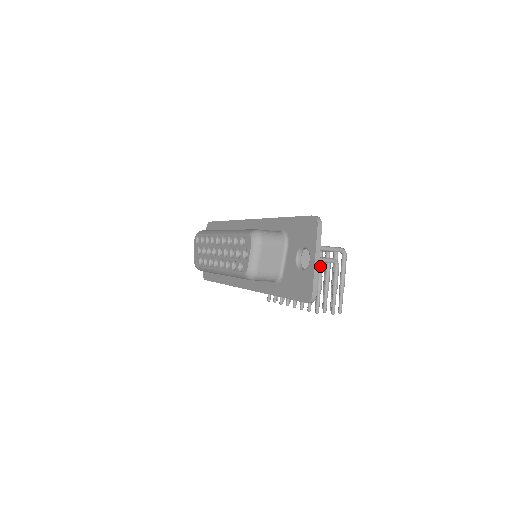
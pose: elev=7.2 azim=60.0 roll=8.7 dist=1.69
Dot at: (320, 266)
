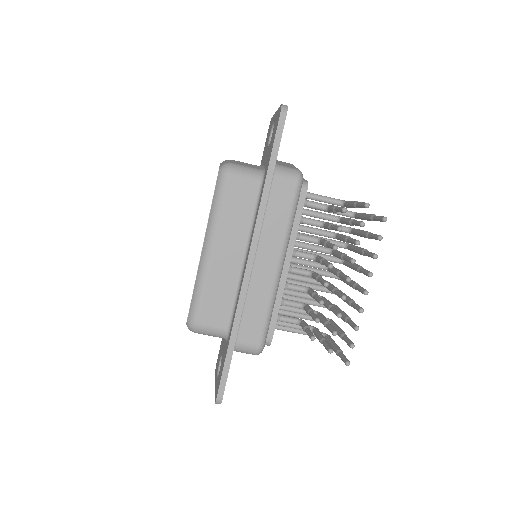
Dot at: (338, 234)
